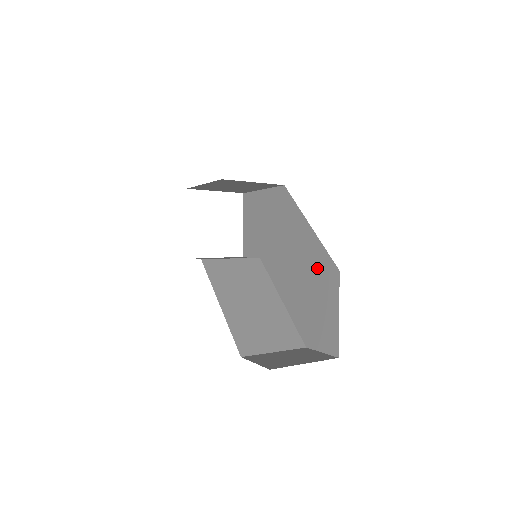
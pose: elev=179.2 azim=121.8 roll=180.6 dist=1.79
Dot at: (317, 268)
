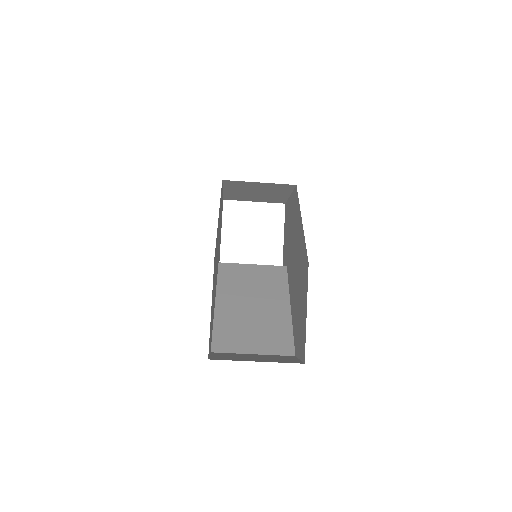
Dot at: (302, 265)
